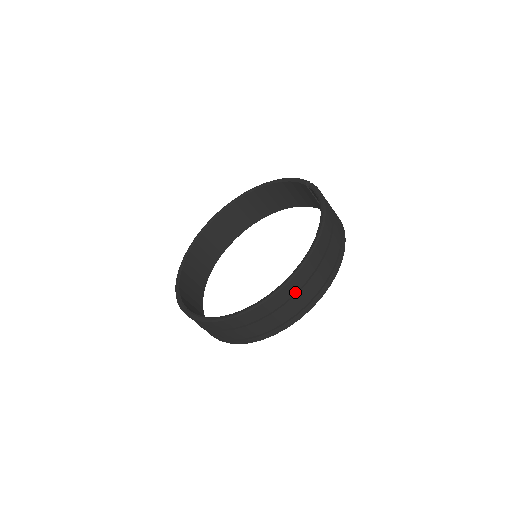
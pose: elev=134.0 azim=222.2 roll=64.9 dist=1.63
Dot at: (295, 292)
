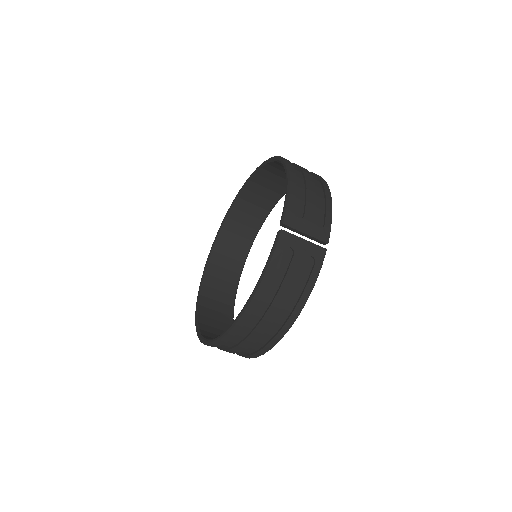
Dot at: (224, 348)
